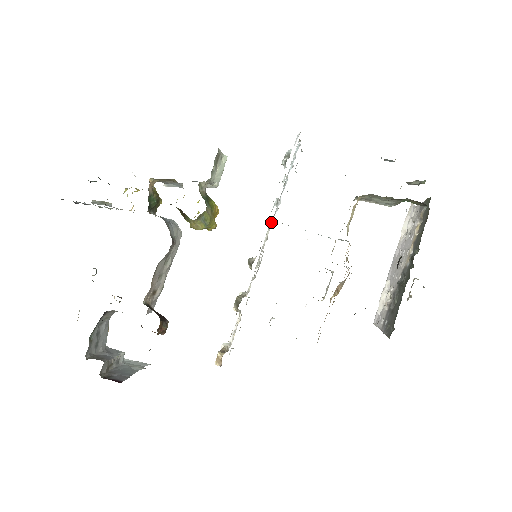
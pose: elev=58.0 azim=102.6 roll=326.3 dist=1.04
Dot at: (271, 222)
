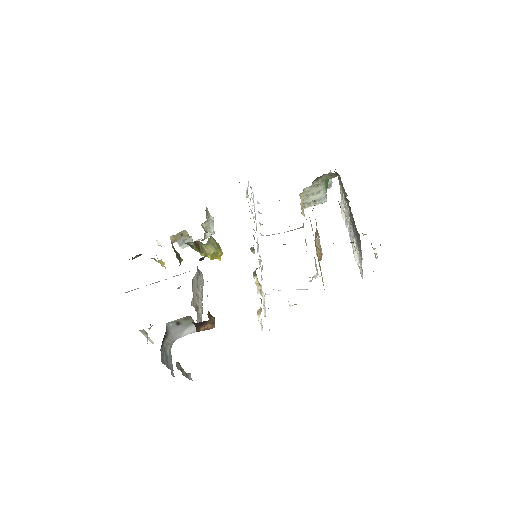
Dot at: (257, 238)
